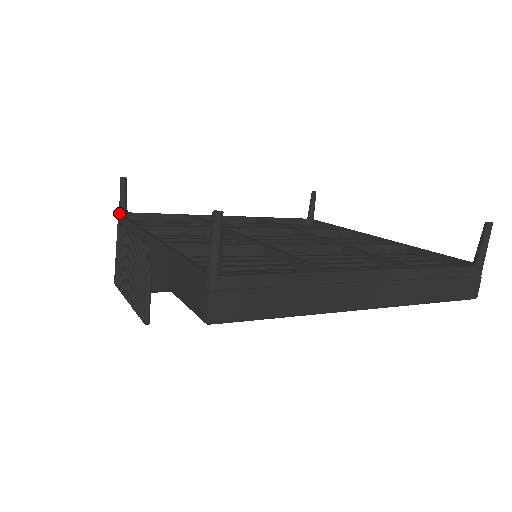
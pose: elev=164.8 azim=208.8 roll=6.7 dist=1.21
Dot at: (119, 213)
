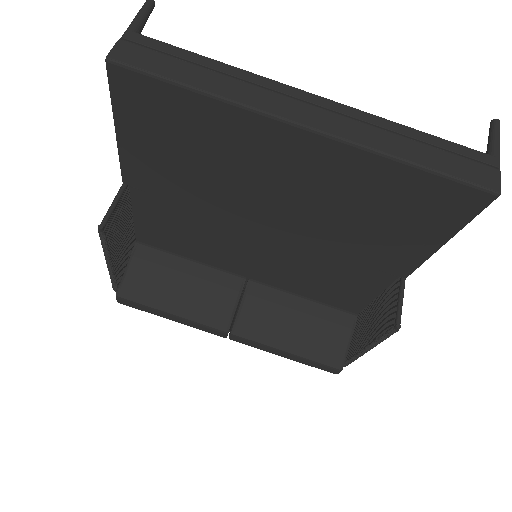
Dot at: occluded
